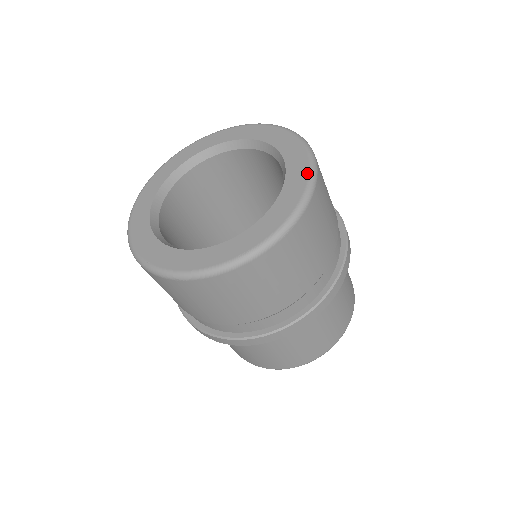
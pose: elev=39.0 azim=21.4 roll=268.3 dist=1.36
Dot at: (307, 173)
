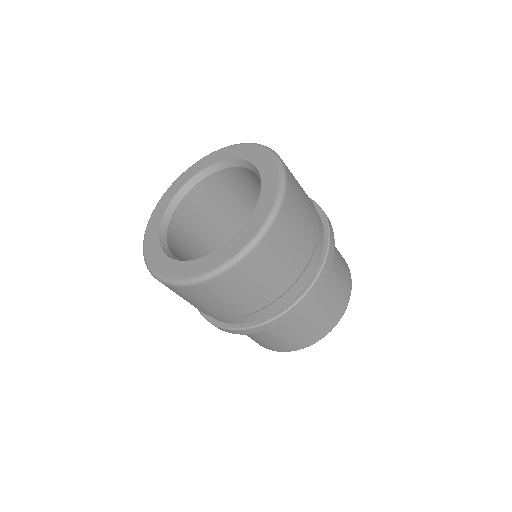
Dot at: (270, 208)
